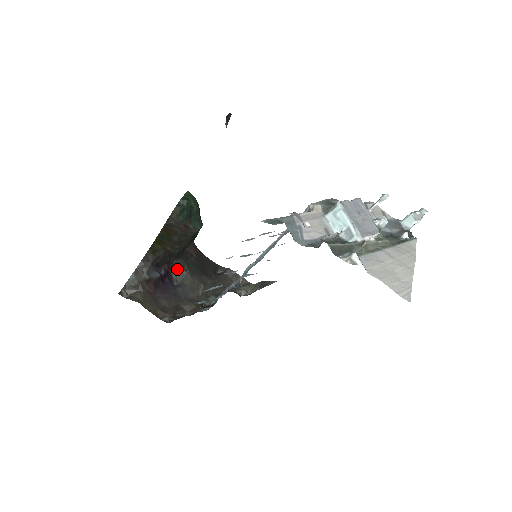
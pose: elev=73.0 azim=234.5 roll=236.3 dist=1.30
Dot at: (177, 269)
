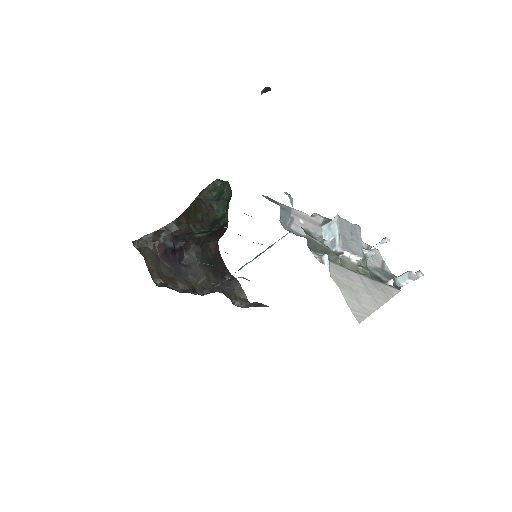
Dot at: (191, 253)
